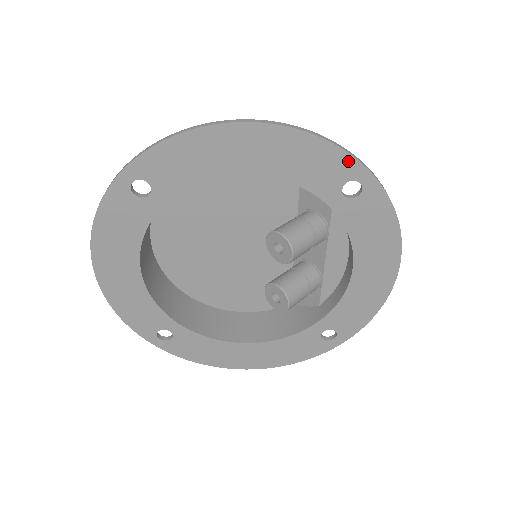
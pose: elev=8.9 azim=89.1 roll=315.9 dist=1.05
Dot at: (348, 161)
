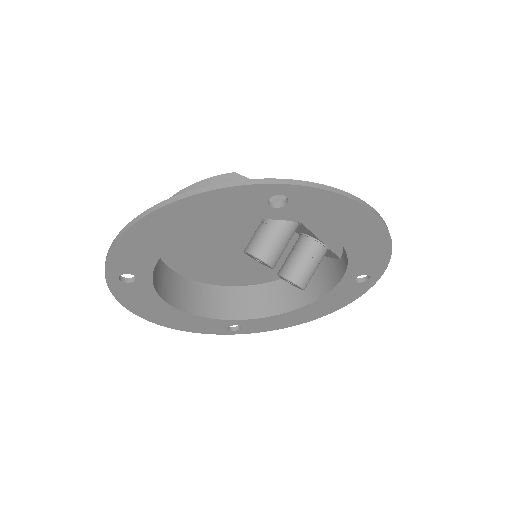
Dot at: (253, 189)
